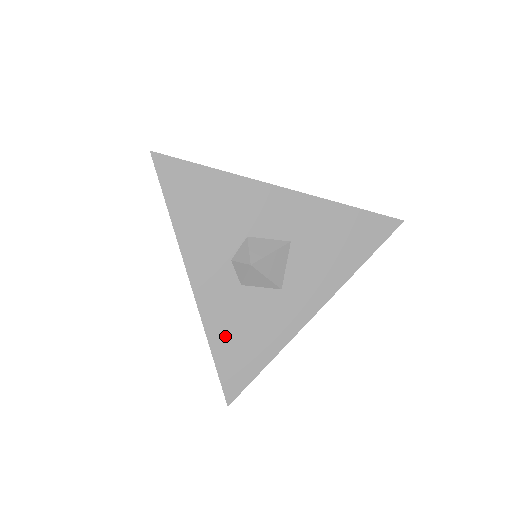
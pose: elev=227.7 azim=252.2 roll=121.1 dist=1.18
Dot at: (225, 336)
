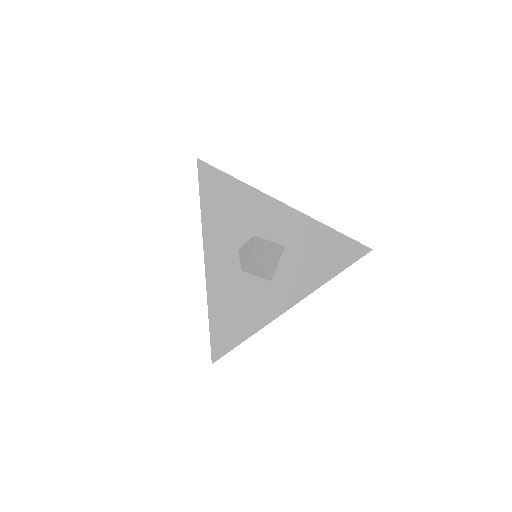
Dot at: (222, 307)
